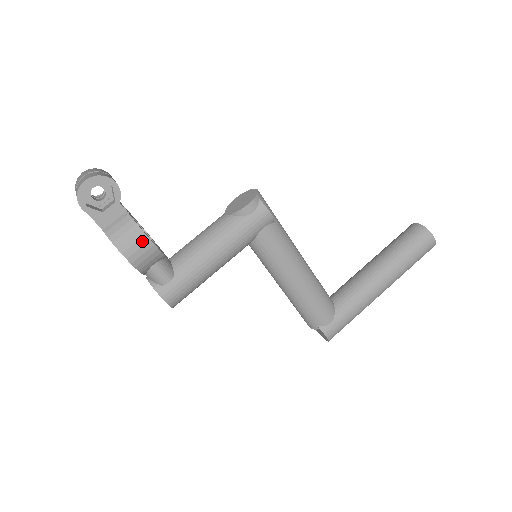
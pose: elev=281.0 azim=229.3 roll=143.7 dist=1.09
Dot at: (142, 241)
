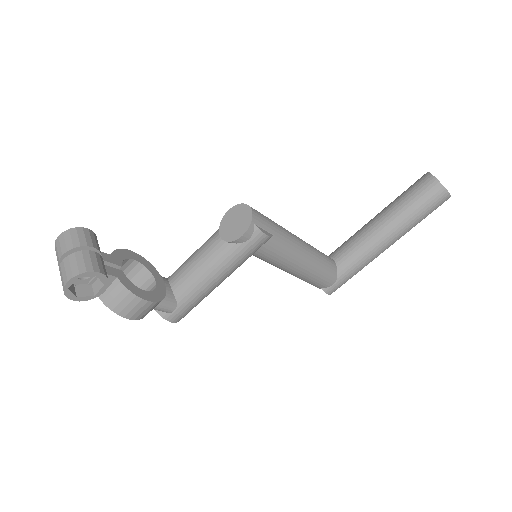
Dot at: (140, 304)
